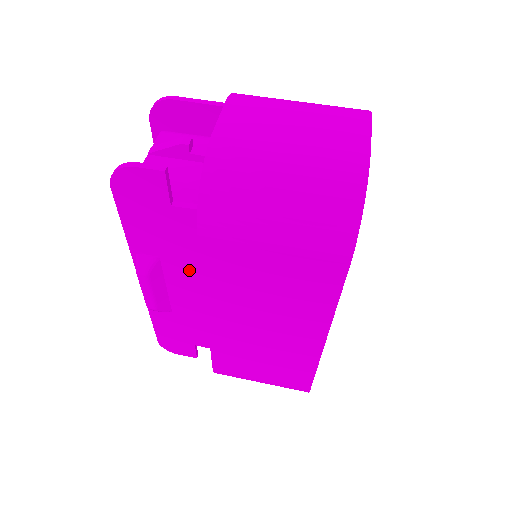
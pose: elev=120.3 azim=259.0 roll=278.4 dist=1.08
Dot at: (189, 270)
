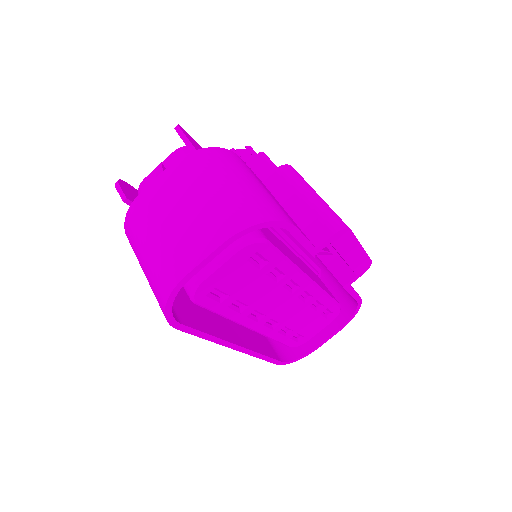
Dot at: occluded
